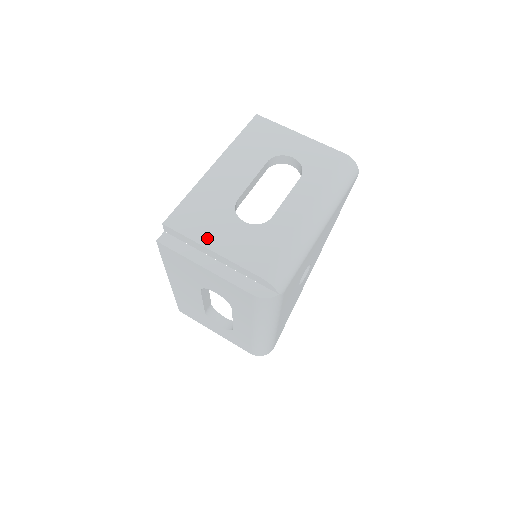
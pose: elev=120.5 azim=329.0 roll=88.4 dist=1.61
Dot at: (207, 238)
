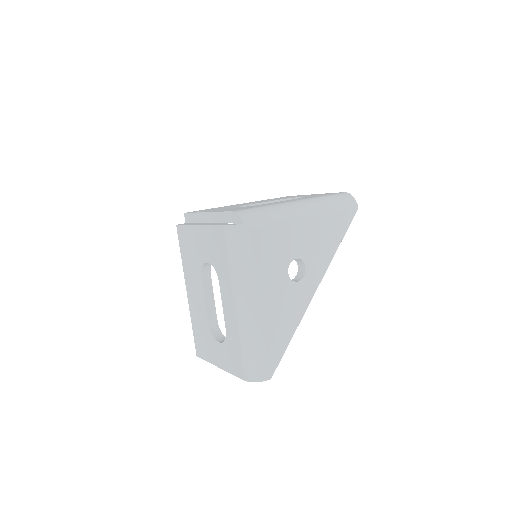
Dot at: occluded
